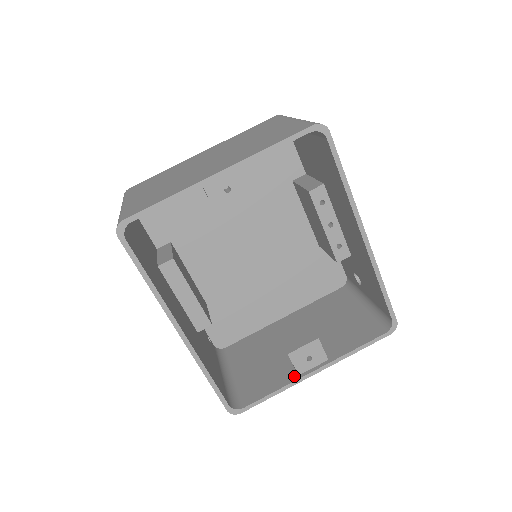
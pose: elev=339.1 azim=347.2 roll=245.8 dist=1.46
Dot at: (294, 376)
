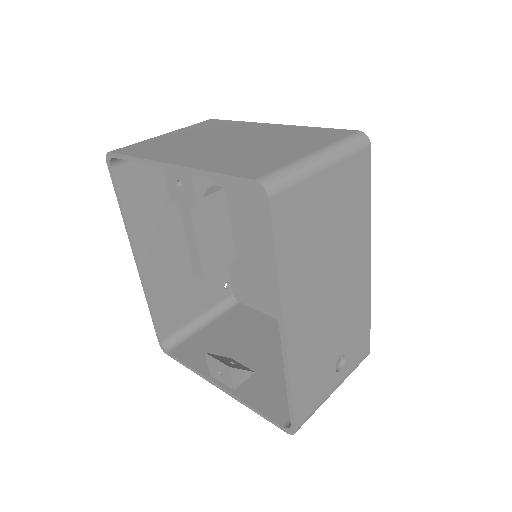
Dot at: (209, 372)
